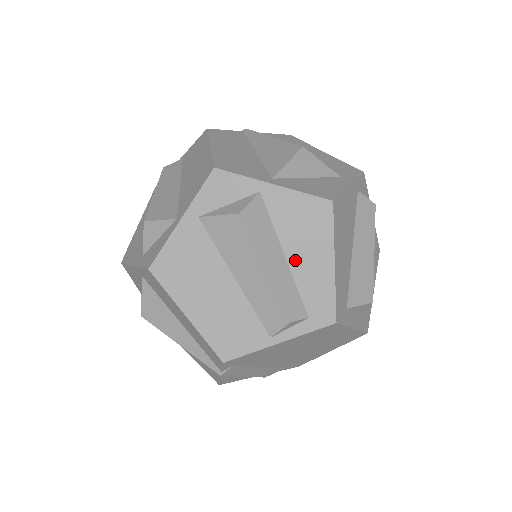
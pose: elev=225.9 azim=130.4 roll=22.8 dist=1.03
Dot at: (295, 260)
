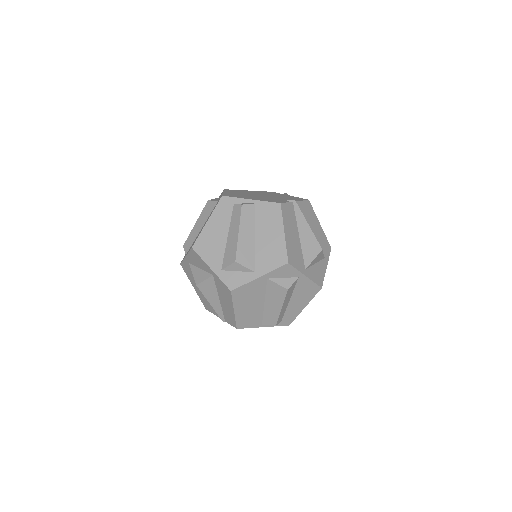
Dot at: (292, 303)
